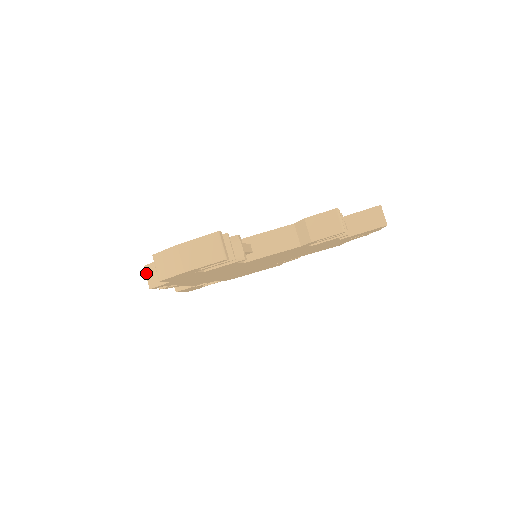
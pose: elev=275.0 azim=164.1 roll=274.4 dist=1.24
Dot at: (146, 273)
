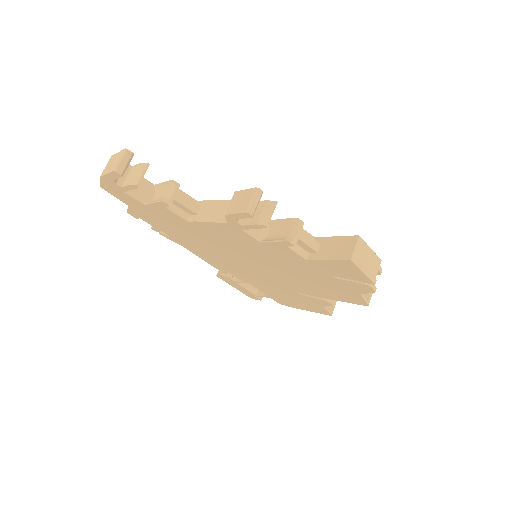
Dot at: occluded
